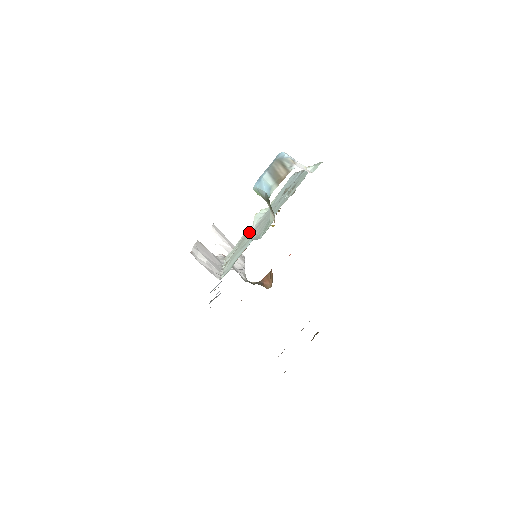
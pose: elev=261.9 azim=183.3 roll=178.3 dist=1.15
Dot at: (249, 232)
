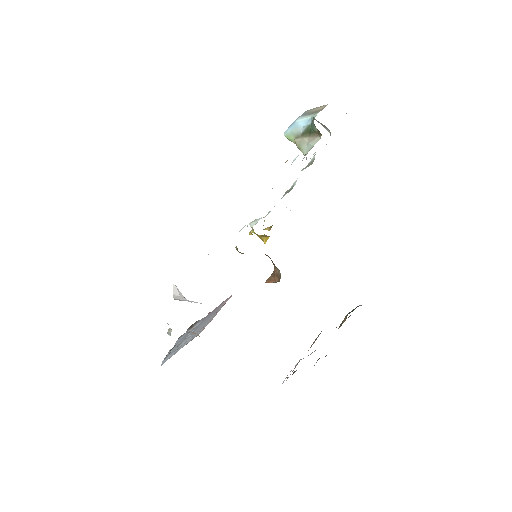
Dot at: occluded
